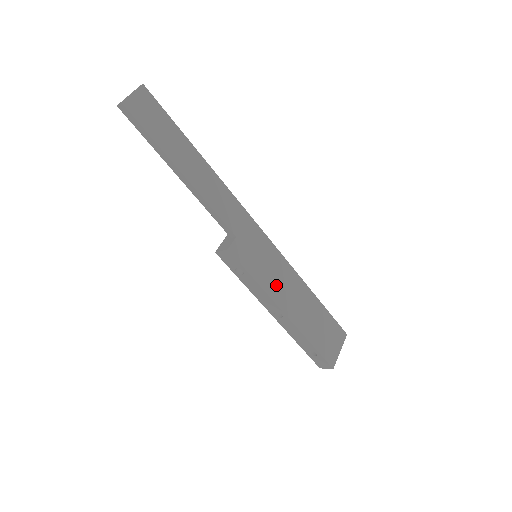
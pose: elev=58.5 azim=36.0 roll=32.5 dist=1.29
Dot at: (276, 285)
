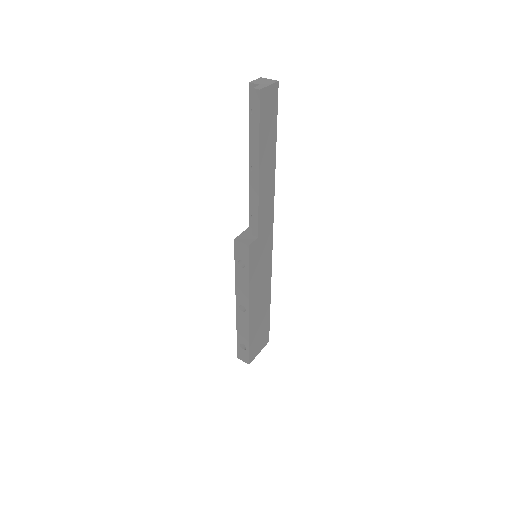
Dot at: (257, 286)
